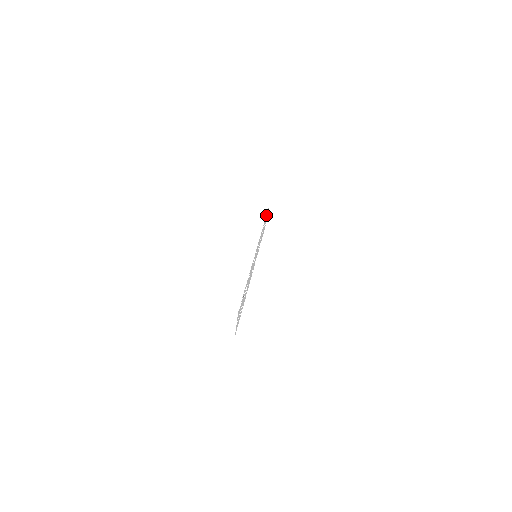
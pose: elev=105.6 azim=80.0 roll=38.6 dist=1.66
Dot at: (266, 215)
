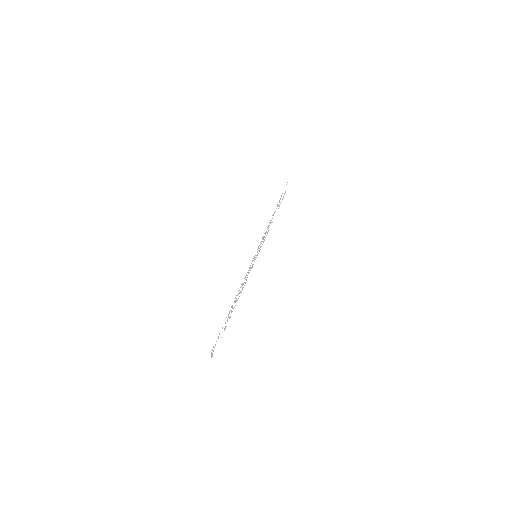
Dot at: (282, 193)
